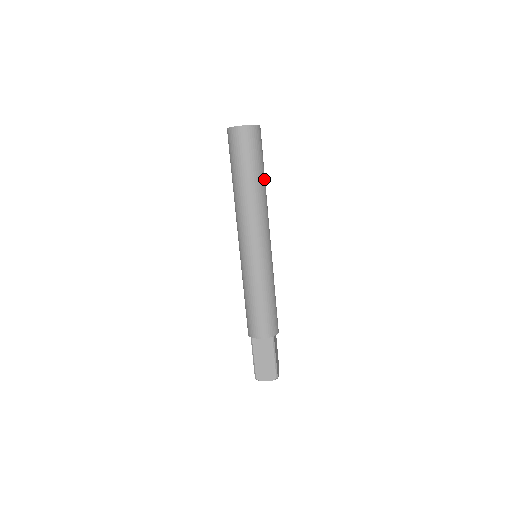
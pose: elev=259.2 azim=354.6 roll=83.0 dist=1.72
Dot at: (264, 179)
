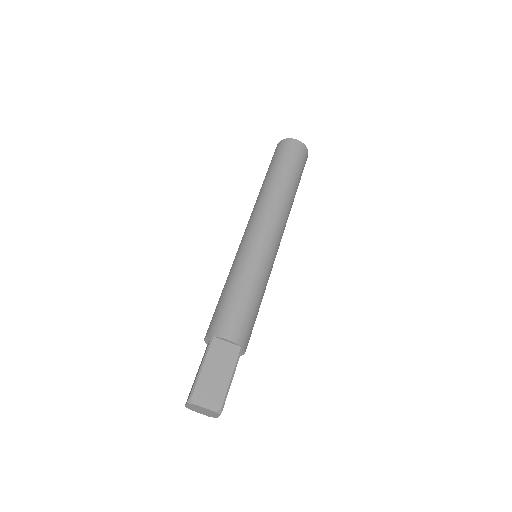
Dot at: occluded
